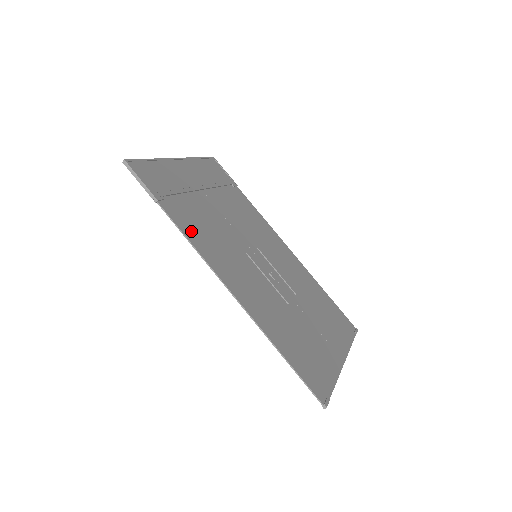
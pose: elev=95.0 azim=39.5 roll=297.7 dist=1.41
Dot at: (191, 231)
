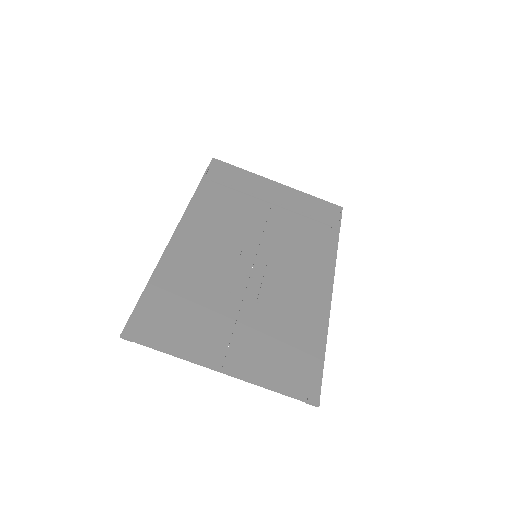
Dot at: (203, 202)
